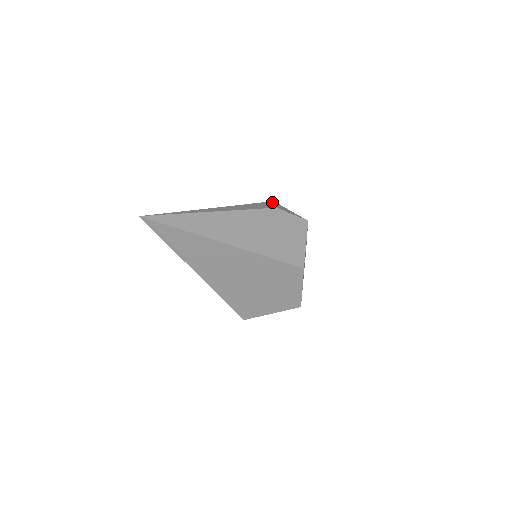
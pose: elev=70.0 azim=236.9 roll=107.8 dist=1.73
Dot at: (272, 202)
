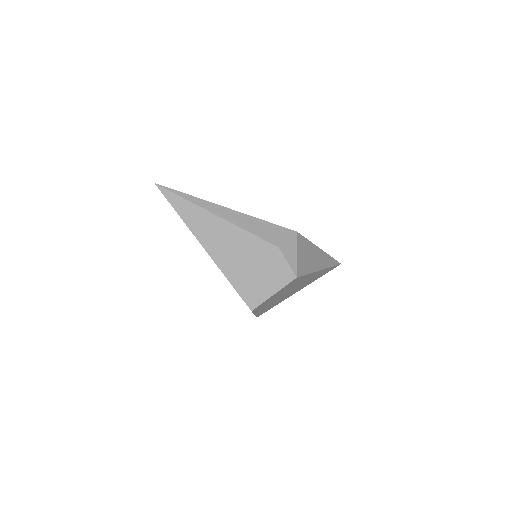
Dot at: (291, 233)
